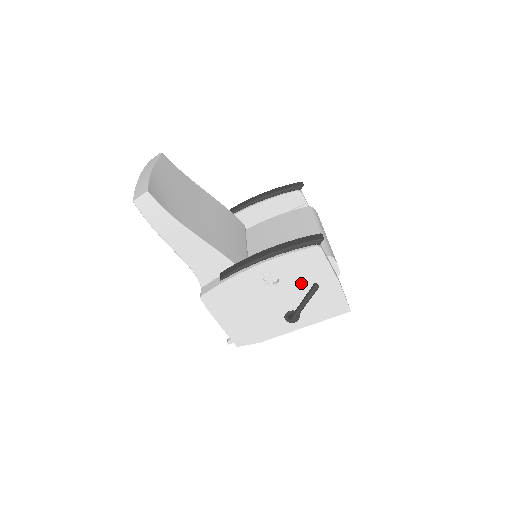
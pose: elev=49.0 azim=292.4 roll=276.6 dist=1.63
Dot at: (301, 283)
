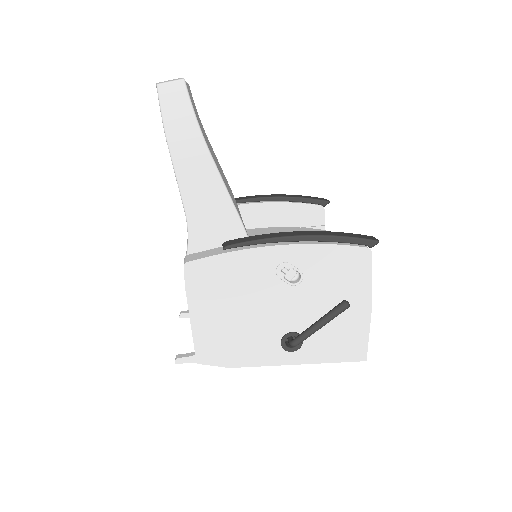
Dot at: (325, 295)
